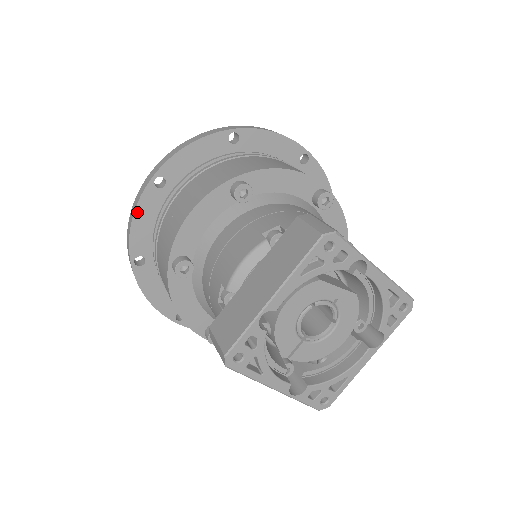
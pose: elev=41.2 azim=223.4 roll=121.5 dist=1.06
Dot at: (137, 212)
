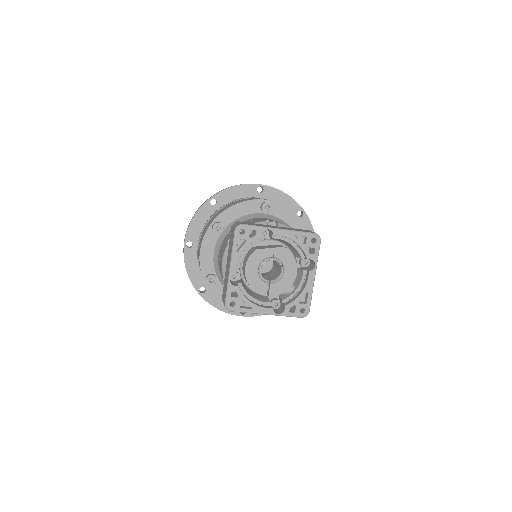
Dot at: (186, 265)
